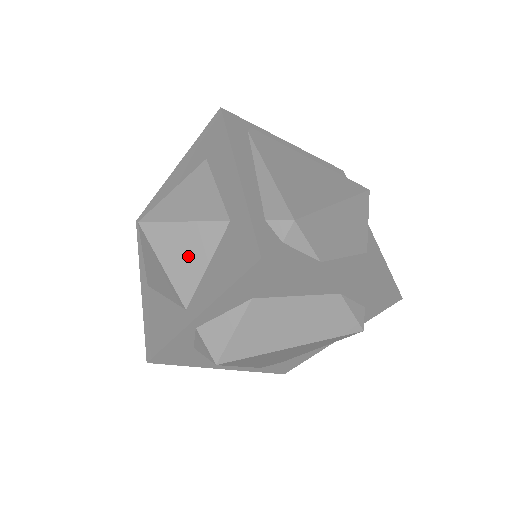
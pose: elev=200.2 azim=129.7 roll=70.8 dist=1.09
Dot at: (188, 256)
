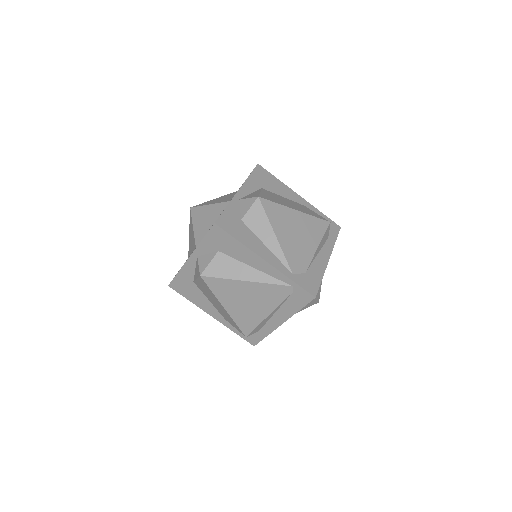
Dot at: (222, 199)
